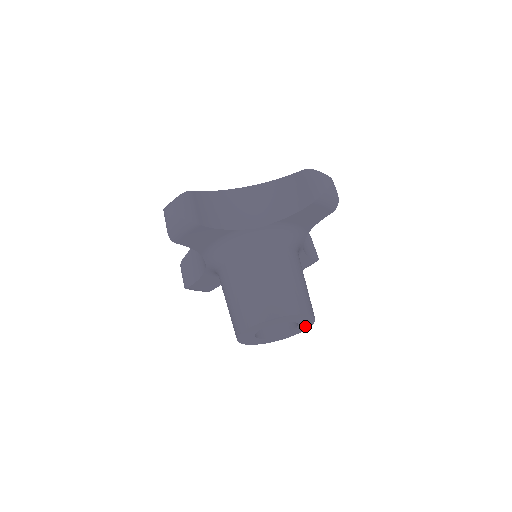
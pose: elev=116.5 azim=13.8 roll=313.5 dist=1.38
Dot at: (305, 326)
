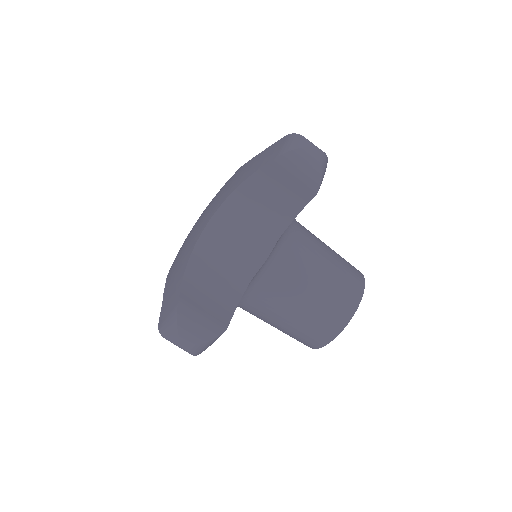
Dot at: occluded
